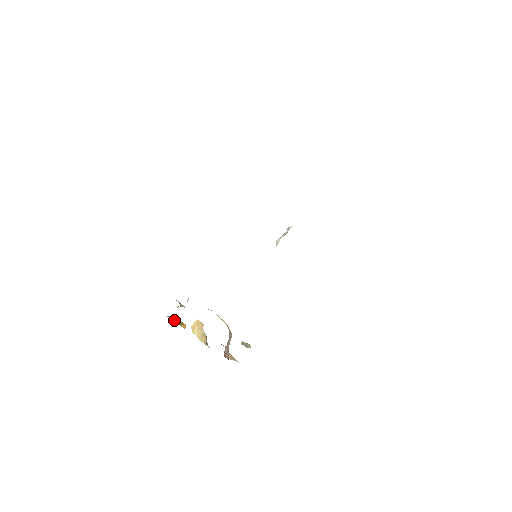
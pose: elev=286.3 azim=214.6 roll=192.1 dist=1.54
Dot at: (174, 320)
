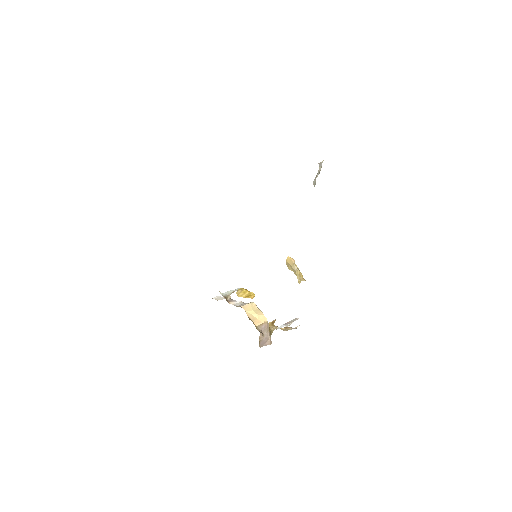
Dot at: (240, 295)
